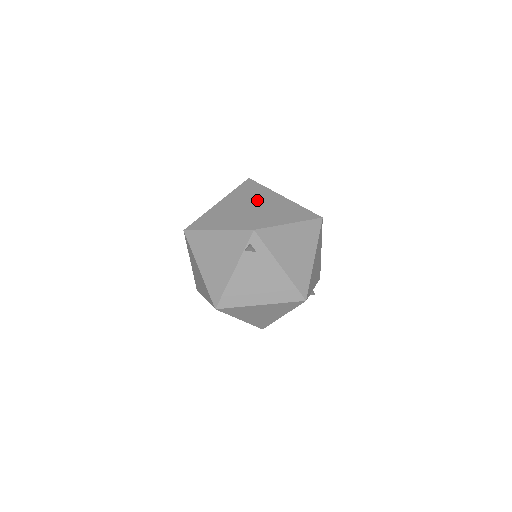
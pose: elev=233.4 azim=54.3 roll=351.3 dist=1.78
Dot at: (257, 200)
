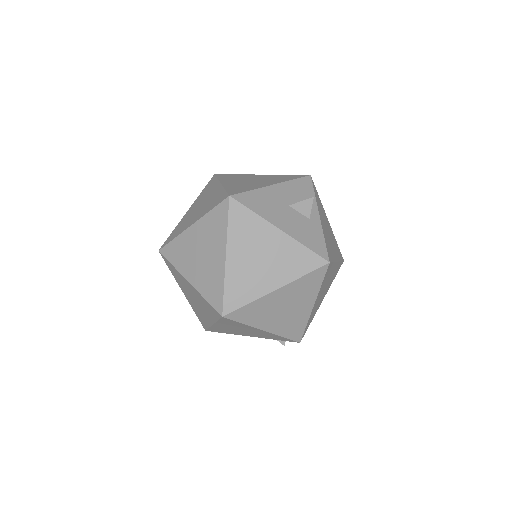
Dot at: occluded
